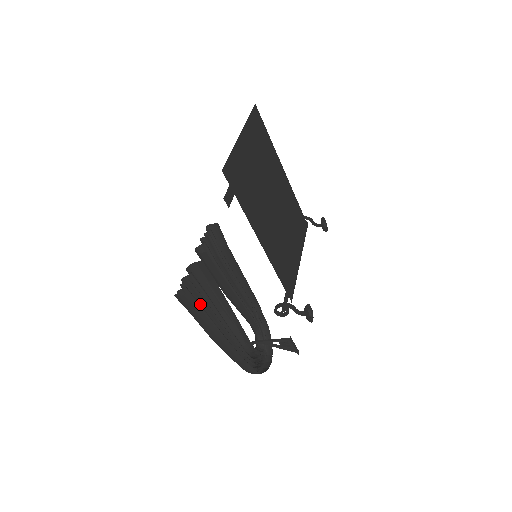
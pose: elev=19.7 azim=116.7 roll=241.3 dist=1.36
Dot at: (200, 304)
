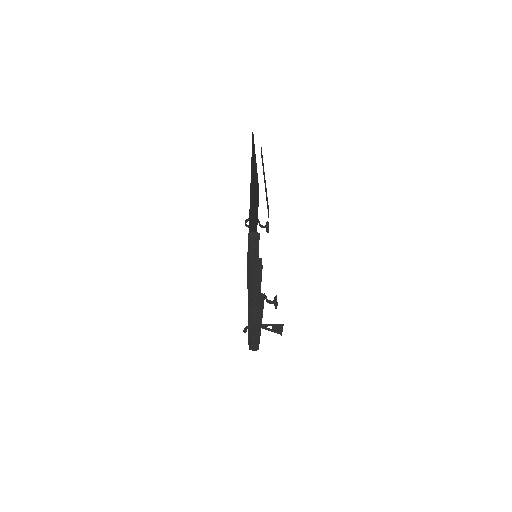
Dot at: occluded
